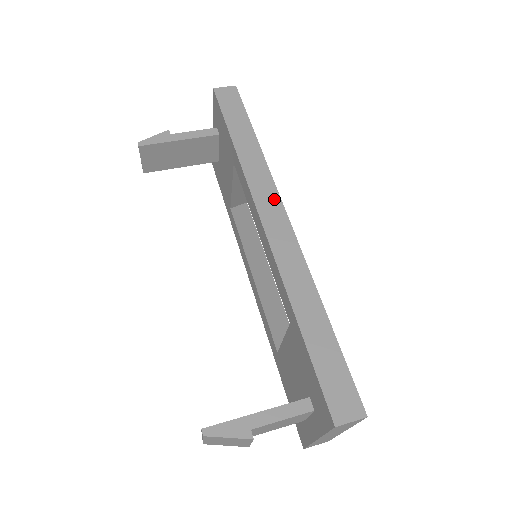
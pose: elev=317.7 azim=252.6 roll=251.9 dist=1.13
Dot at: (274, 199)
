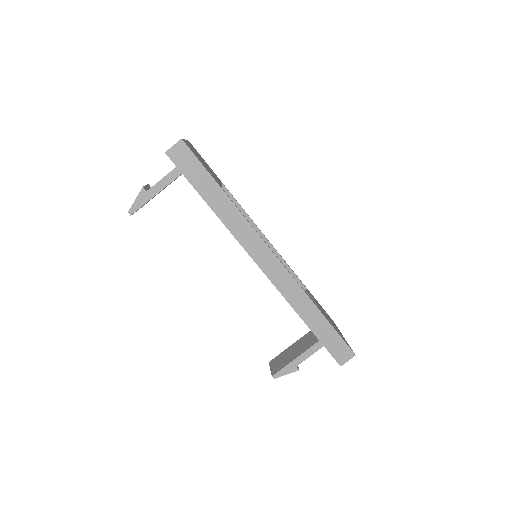
Dot at: (260, 245)
